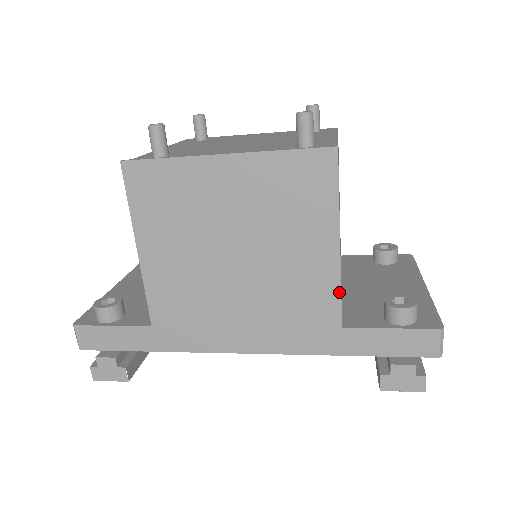
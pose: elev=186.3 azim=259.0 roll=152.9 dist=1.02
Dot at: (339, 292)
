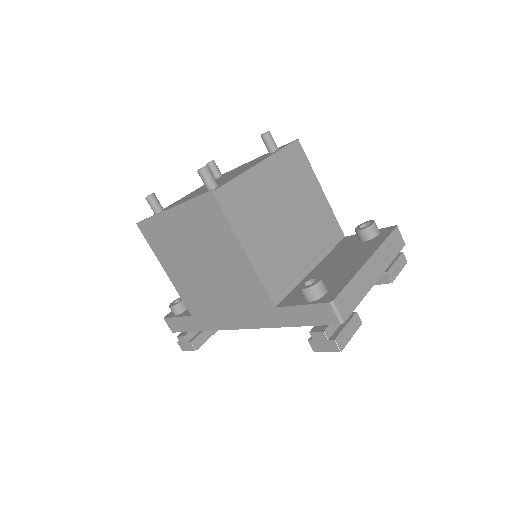
Dot at: (261, 283)
